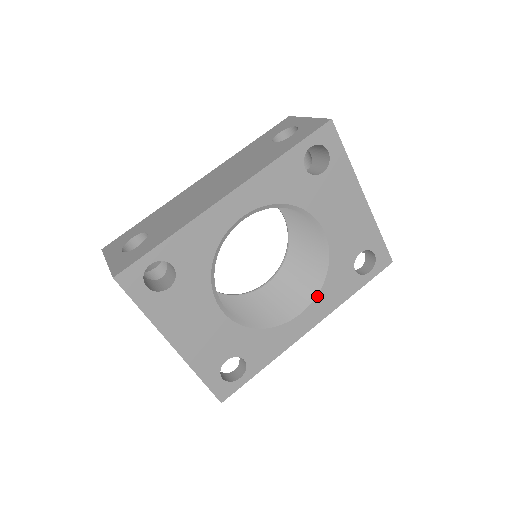
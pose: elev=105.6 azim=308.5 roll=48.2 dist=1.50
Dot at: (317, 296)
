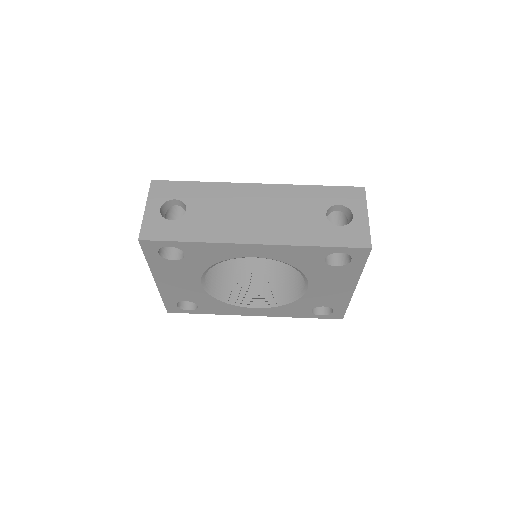
Dot at: (273, 307)
